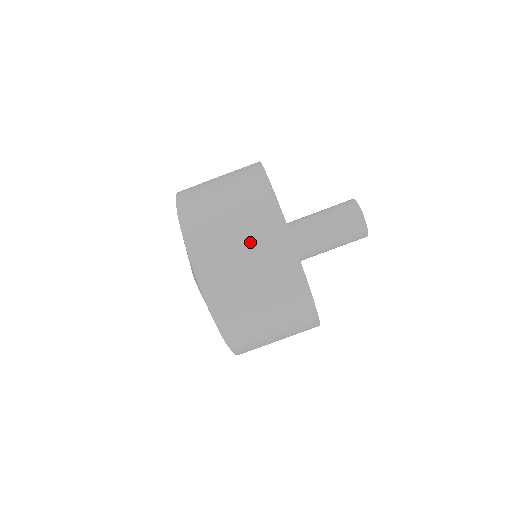
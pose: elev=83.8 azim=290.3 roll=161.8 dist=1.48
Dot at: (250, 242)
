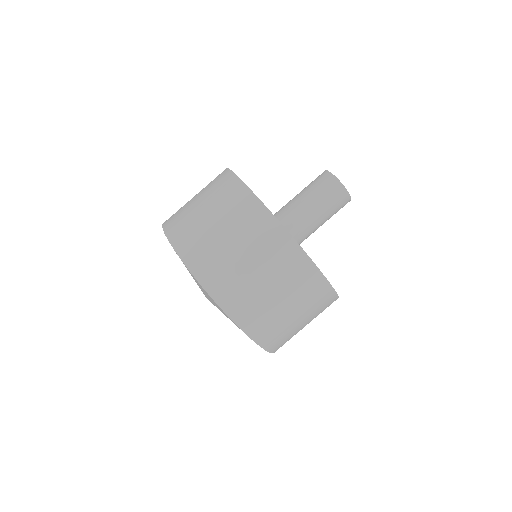
Dot at: (299, 304)
